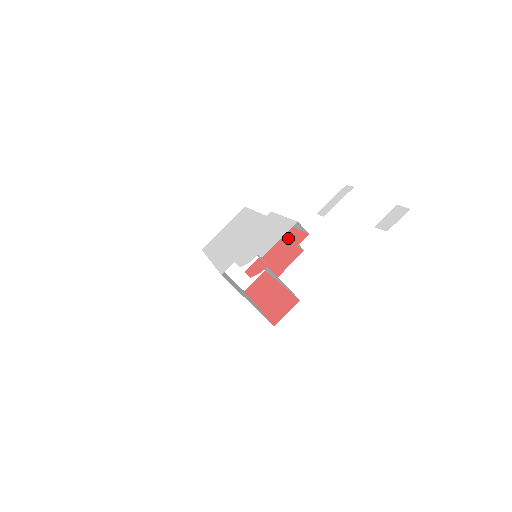
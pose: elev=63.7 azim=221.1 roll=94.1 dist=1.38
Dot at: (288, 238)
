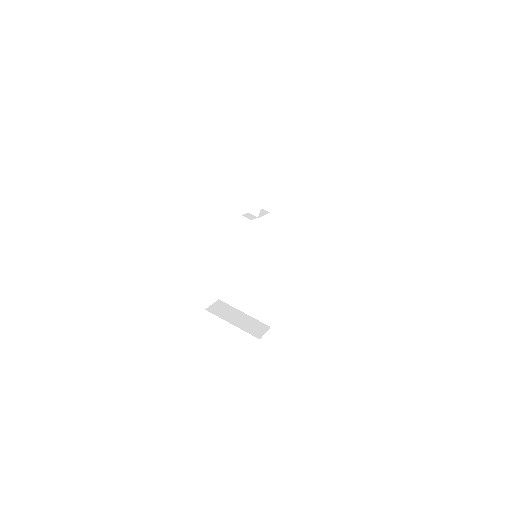
Dot at: occluded
